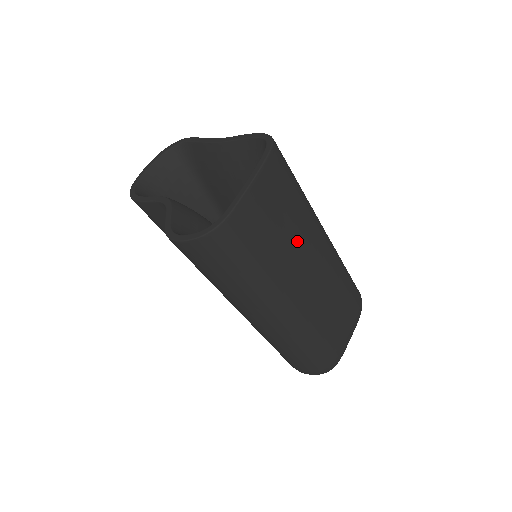
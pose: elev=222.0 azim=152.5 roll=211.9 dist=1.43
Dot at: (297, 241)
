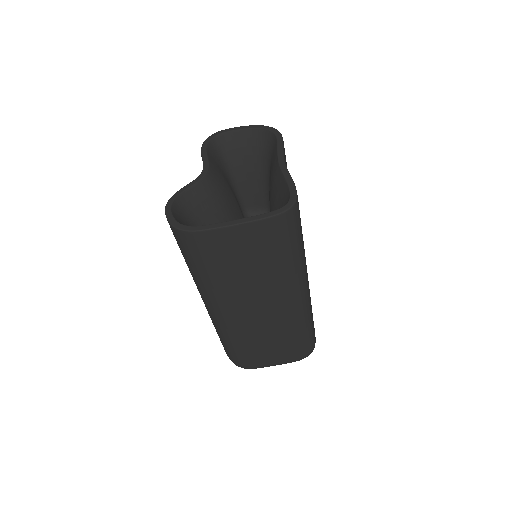
Dot at: (259, 283)
